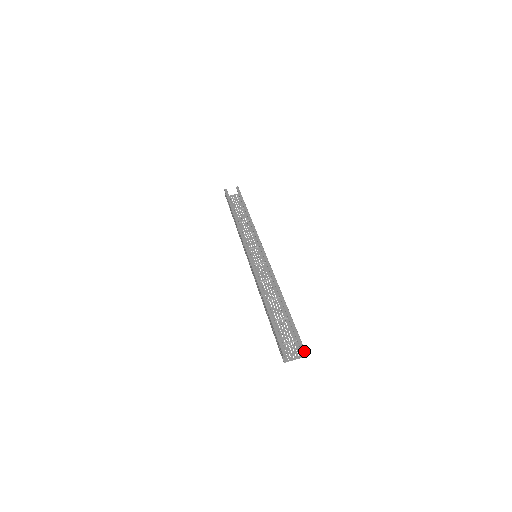
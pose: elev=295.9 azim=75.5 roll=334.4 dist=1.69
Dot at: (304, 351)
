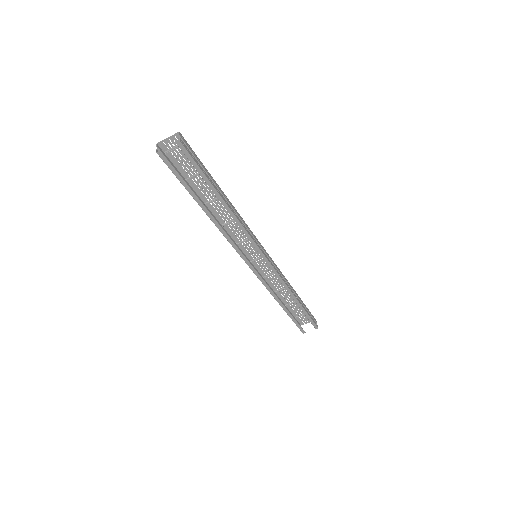
Dot at: (317, 325)
